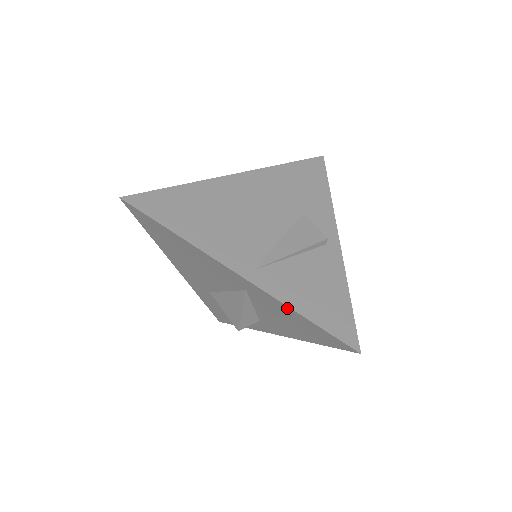
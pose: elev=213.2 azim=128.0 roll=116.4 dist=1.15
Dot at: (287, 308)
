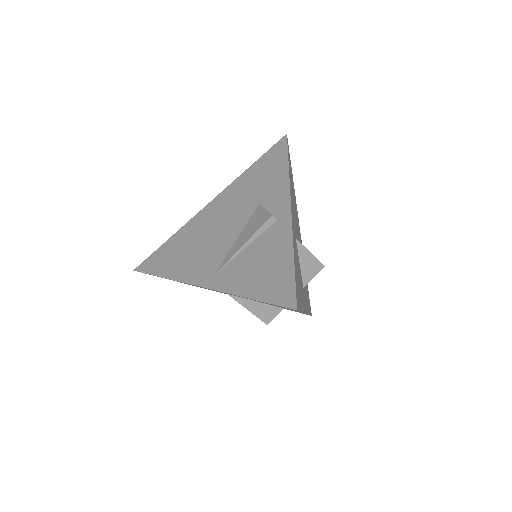
Dot at: (239, 296)
